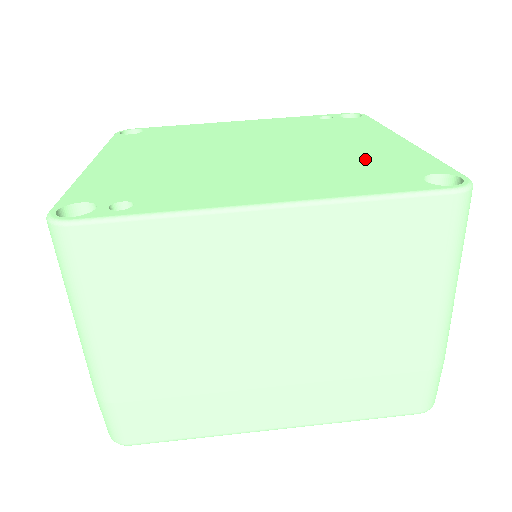
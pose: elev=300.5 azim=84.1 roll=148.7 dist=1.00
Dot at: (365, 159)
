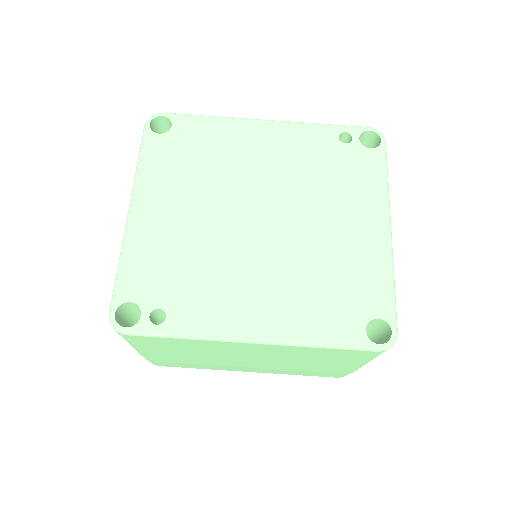
Dot at: (342, 272)
